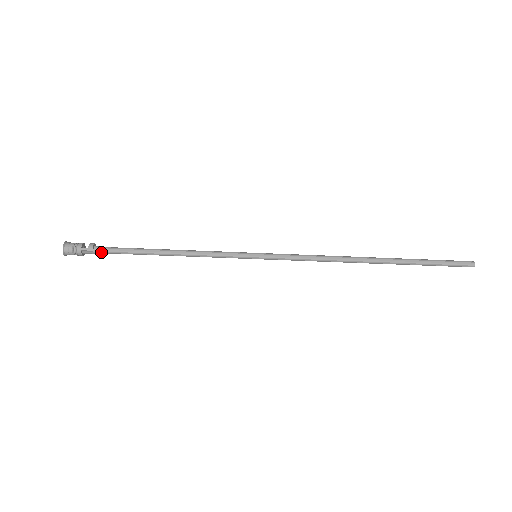
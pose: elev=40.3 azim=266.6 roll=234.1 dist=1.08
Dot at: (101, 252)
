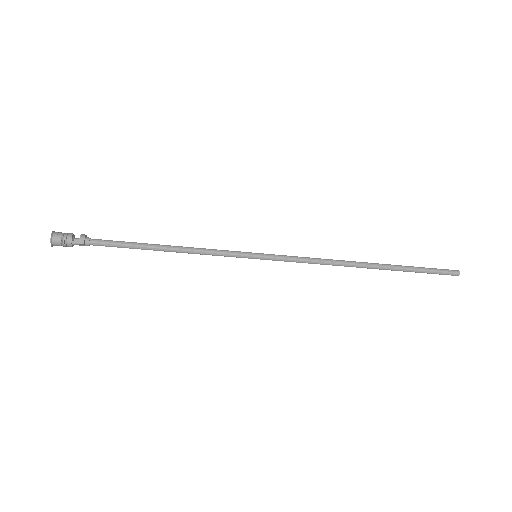
Dot at: (93, 245)
